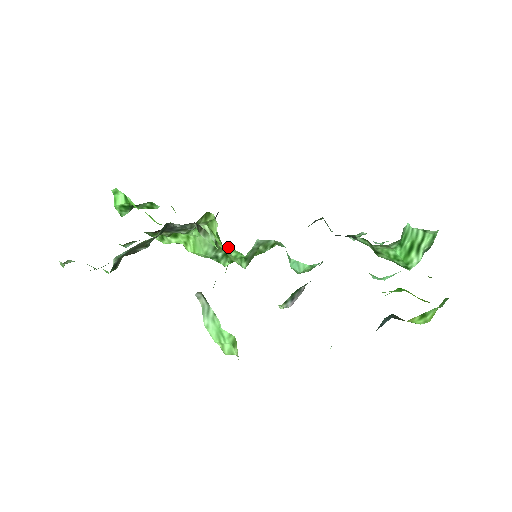
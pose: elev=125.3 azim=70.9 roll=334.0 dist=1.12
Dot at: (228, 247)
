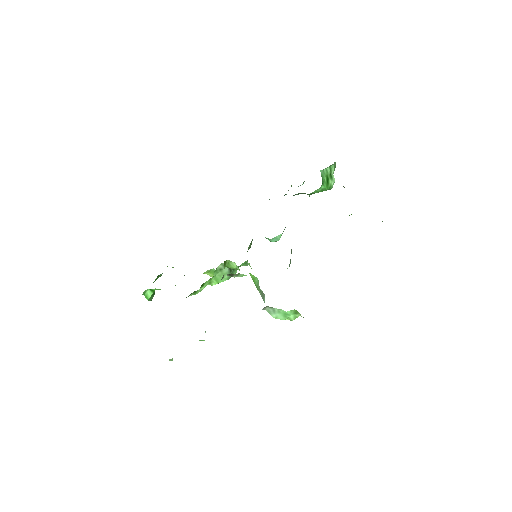
Dot at: occluded
